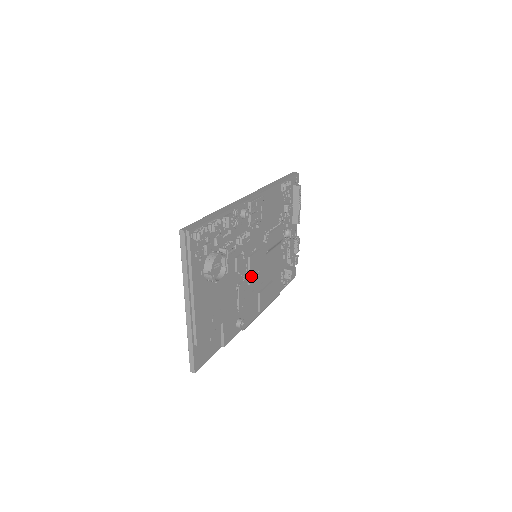
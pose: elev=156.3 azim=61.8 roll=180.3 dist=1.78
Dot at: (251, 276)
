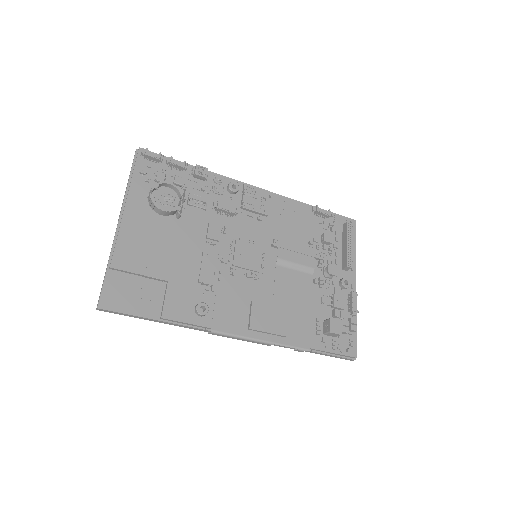
Dot at: (237, 265)
